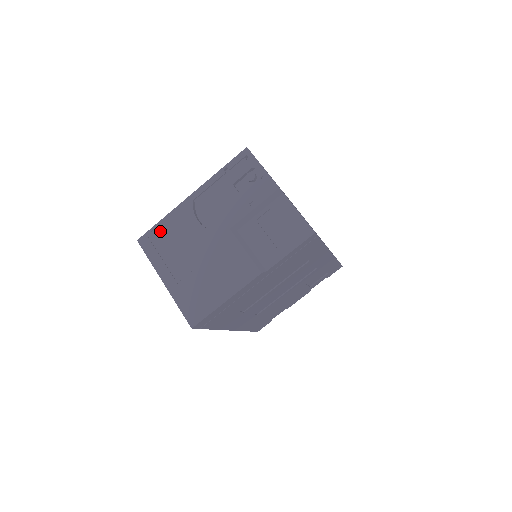
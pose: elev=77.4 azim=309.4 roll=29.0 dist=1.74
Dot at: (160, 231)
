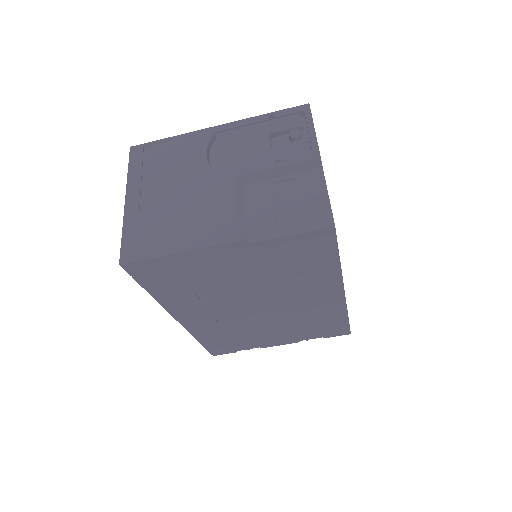
Dot at: (160, 148)
